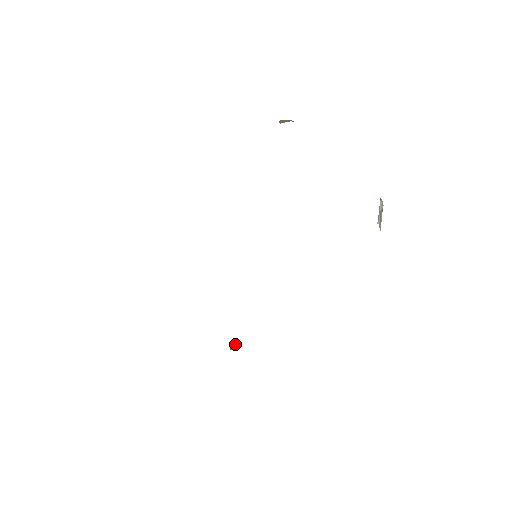
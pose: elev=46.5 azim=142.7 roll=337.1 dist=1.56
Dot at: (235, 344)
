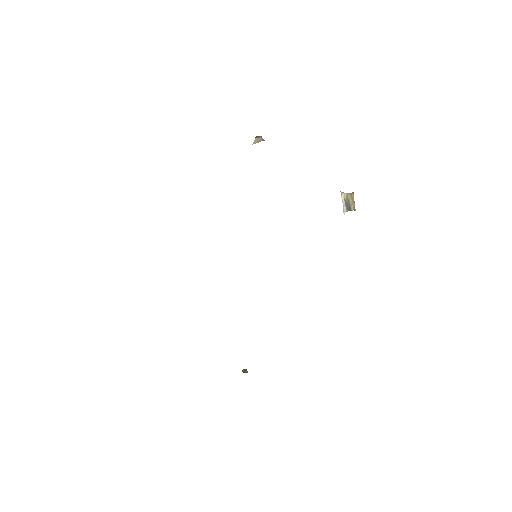
Dot at: (245, 370)
